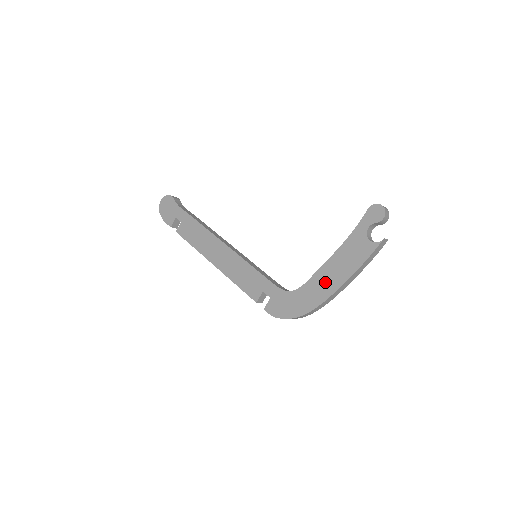
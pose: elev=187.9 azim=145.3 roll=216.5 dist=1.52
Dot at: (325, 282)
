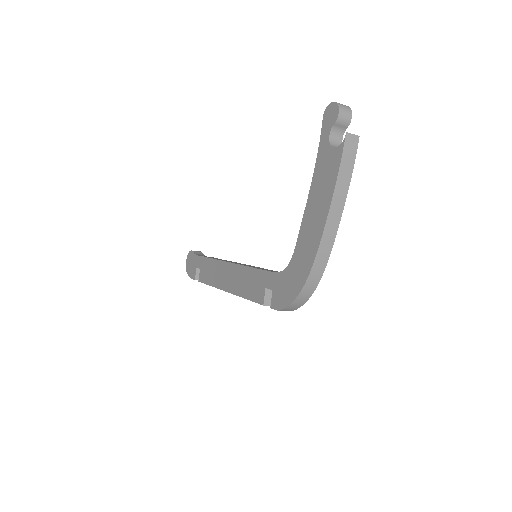
Dot at: (311, 231)
